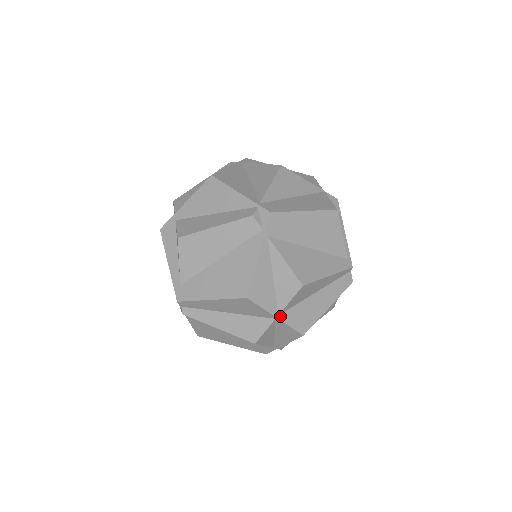
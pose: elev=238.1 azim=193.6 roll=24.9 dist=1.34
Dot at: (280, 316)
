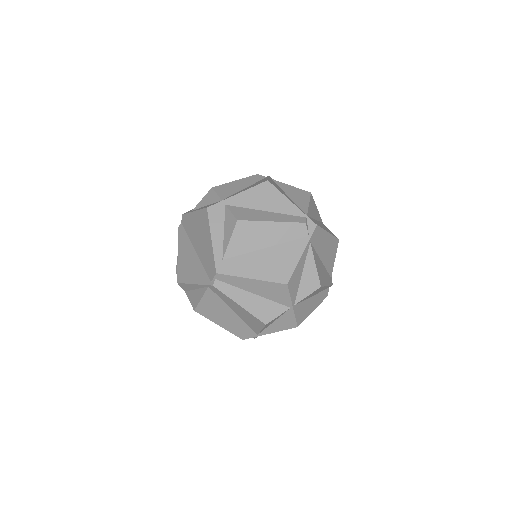
Dot at: (294, 306)
